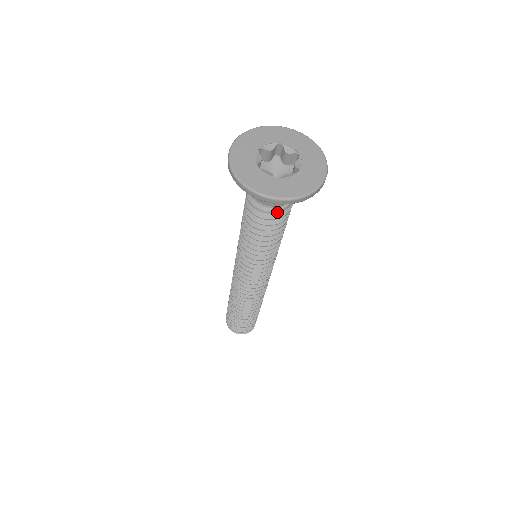
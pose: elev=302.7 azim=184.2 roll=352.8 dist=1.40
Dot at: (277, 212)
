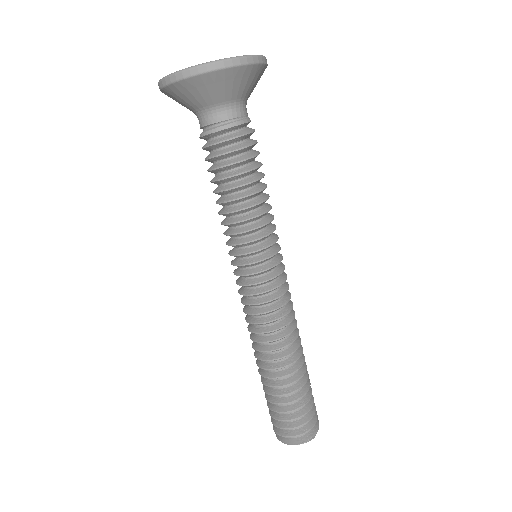
Dot at: (214, 131)
